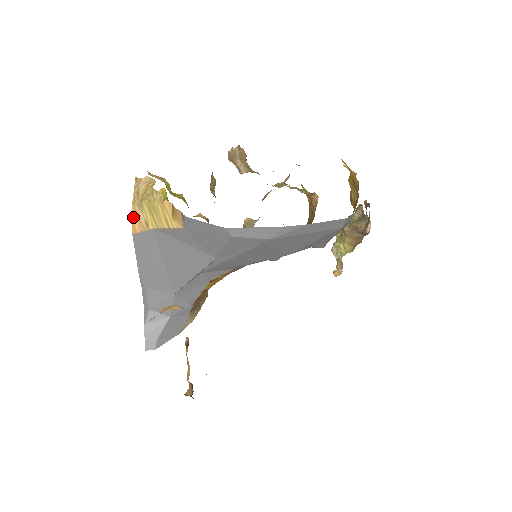
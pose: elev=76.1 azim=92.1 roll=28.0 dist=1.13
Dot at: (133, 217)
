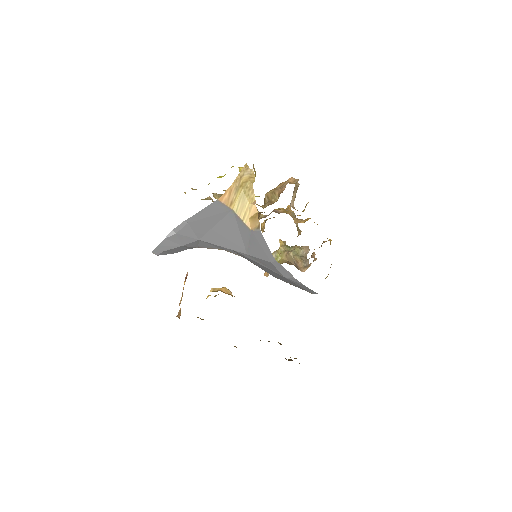
Dot at: (227, 191)
